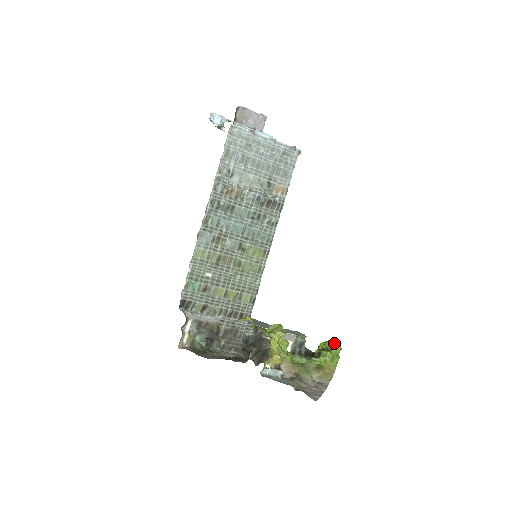
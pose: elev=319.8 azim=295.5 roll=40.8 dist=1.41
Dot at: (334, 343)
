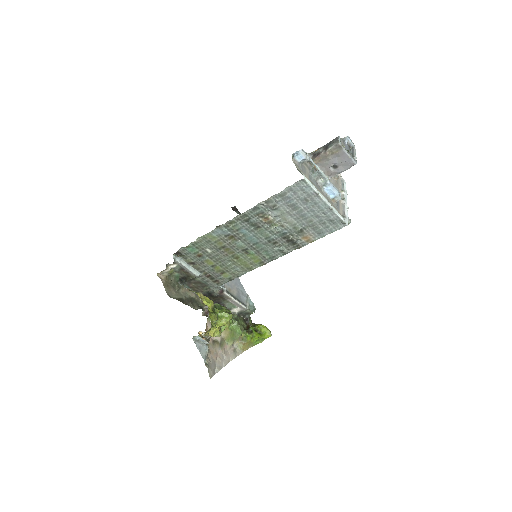
Dot at: (267, 333)
